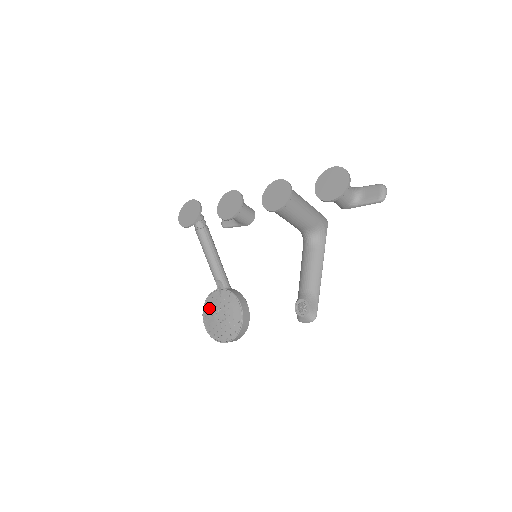
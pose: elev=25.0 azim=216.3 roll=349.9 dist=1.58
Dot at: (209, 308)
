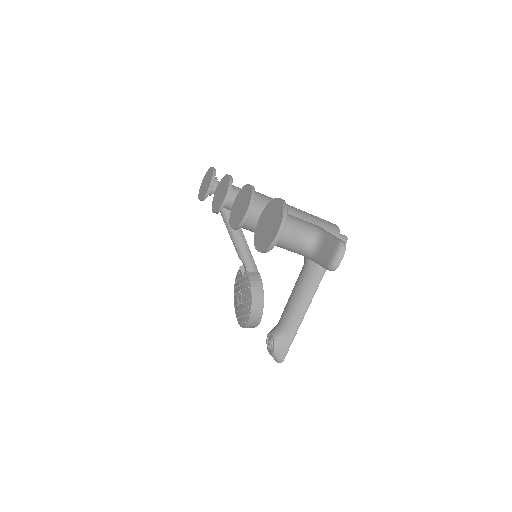
Dot at: (236, 283)
